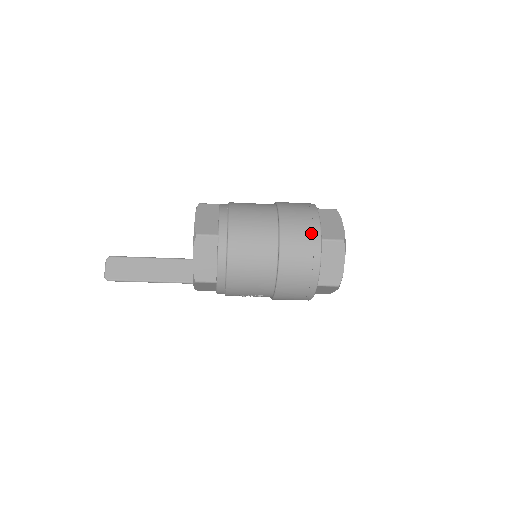
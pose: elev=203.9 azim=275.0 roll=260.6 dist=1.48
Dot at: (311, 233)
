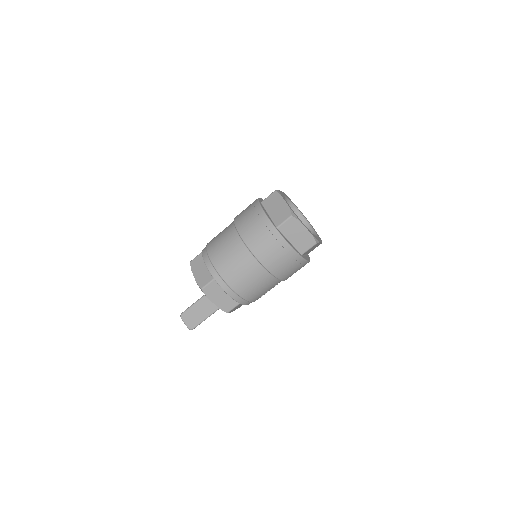
Dot at: (266, 230)
